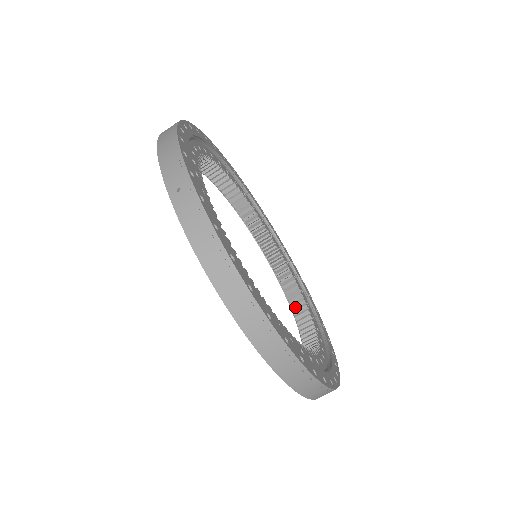
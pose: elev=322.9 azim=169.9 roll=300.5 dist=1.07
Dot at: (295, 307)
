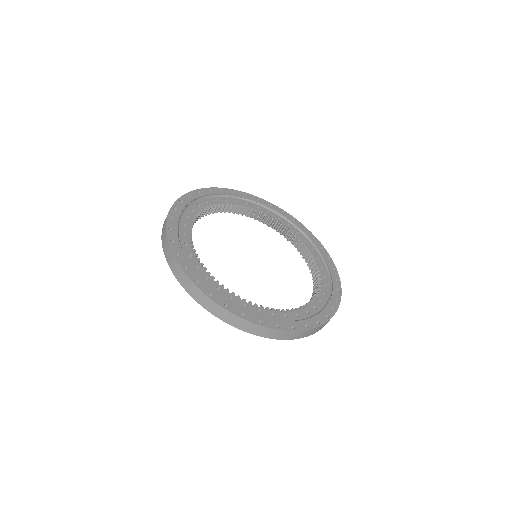
Dot at: occluded
